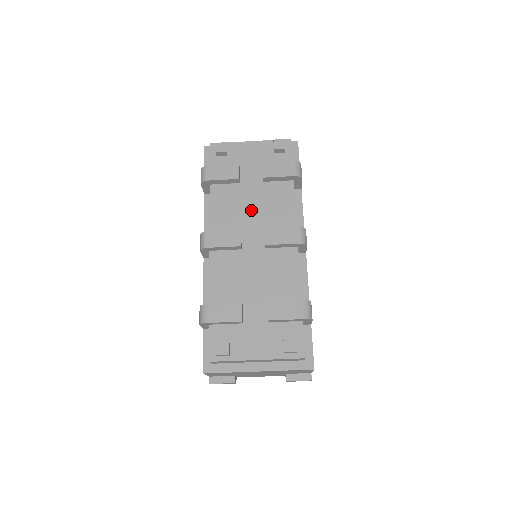
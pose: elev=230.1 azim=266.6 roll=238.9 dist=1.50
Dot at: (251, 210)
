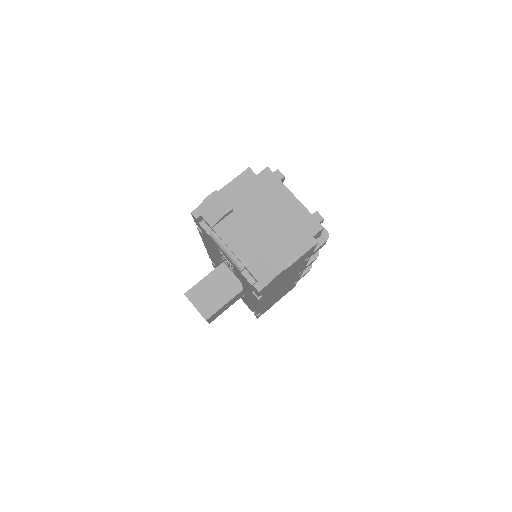
Dot at: occluded
